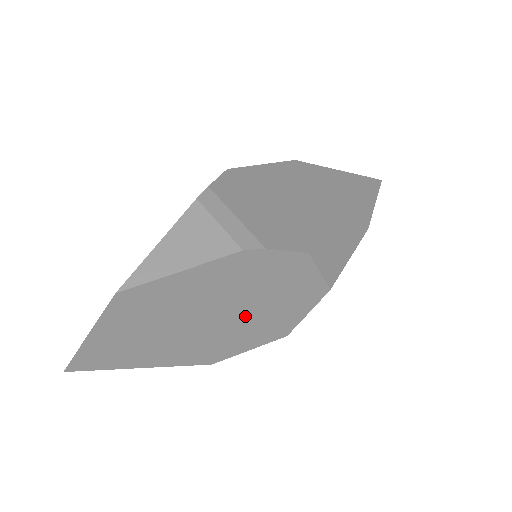
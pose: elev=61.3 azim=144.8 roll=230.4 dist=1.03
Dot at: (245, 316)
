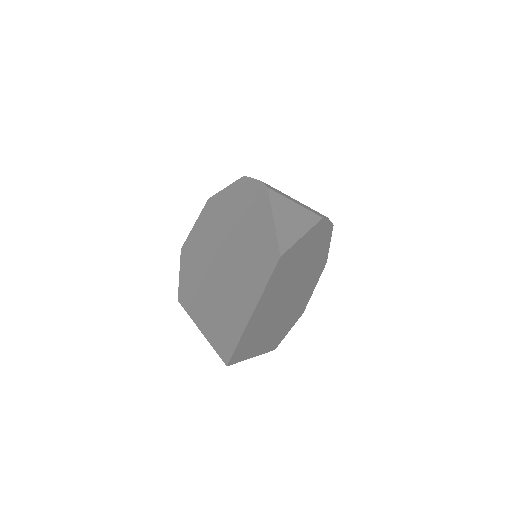
Dot at: (301, 289)
